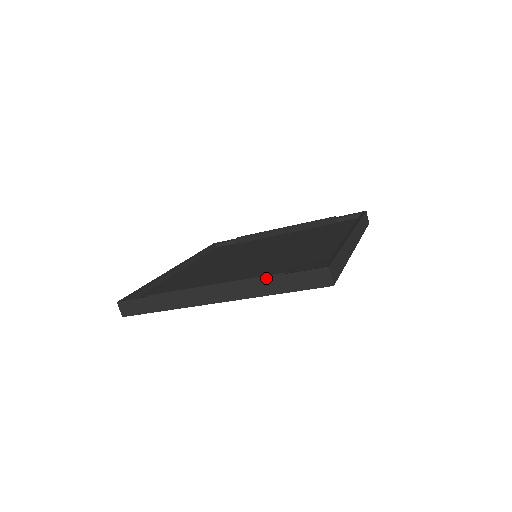
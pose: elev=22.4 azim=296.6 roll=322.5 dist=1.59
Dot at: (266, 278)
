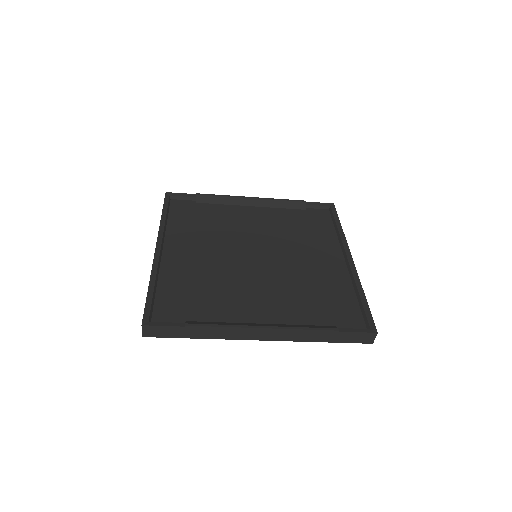
Dot at: (321, 332)
